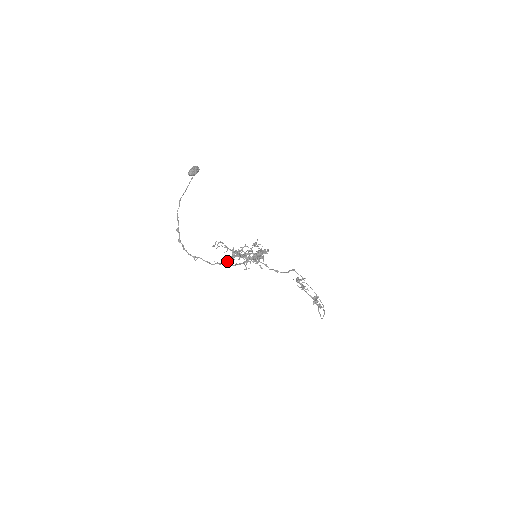
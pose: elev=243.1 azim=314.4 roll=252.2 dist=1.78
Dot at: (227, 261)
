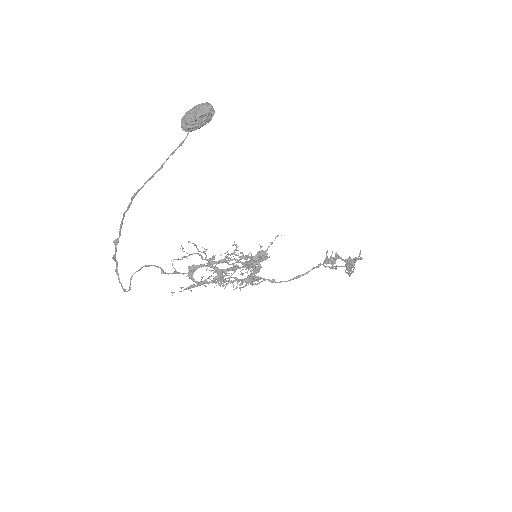
Dot at: (190, 273)
